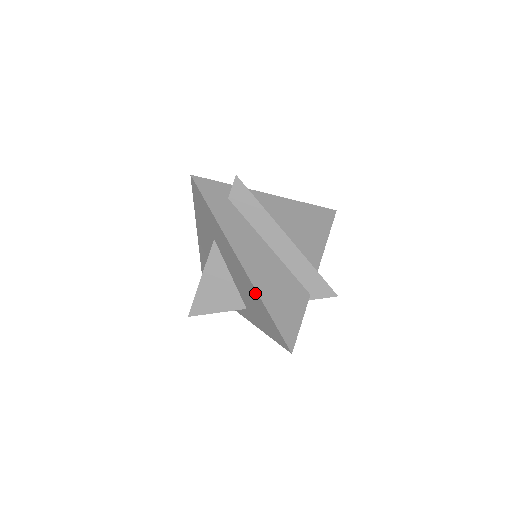
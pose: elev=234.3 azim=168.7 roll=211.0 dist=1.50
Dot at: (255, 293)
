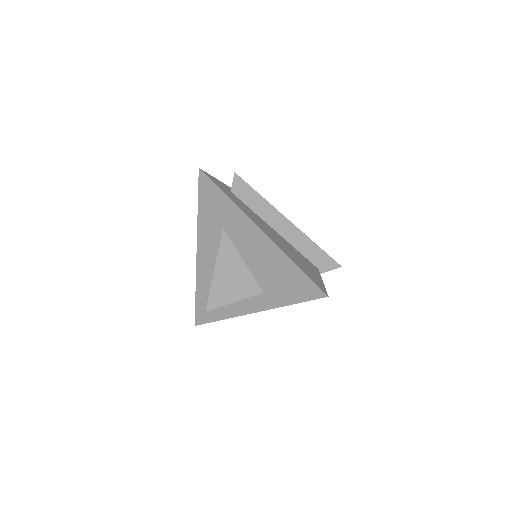
Dot at: (278, 253)
